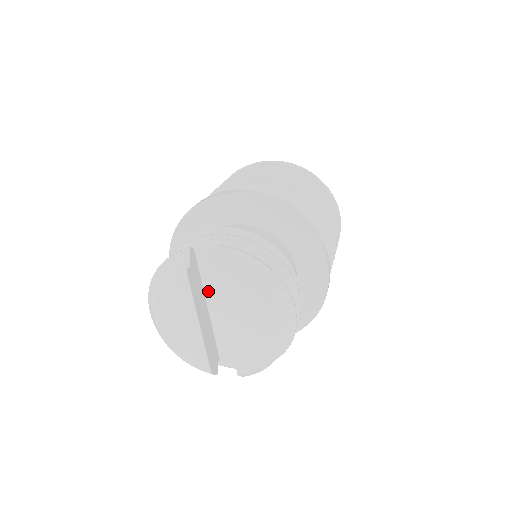
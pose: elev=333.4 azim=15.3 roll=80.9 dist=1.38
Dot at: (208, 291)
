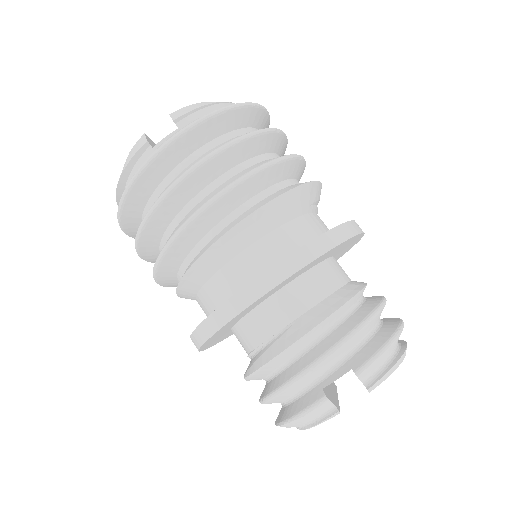
Dot at: occluded
